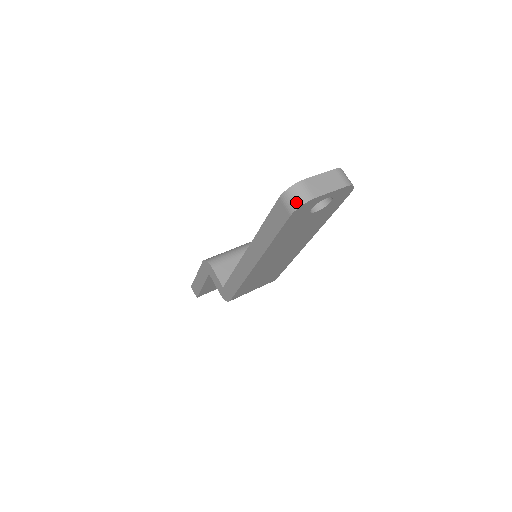
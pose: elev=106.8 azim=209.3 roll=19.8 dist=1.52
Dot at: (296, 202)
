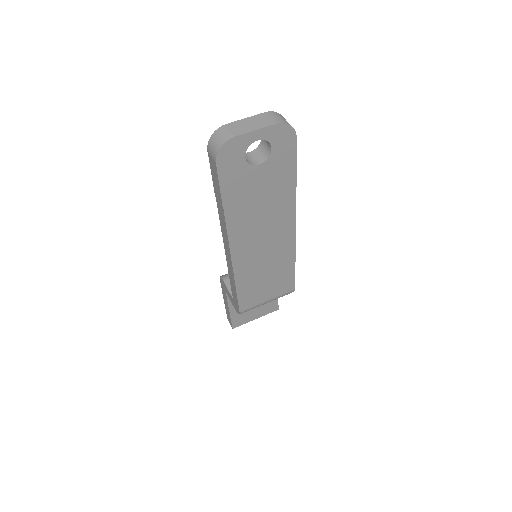
Dot at: (216, 146)
